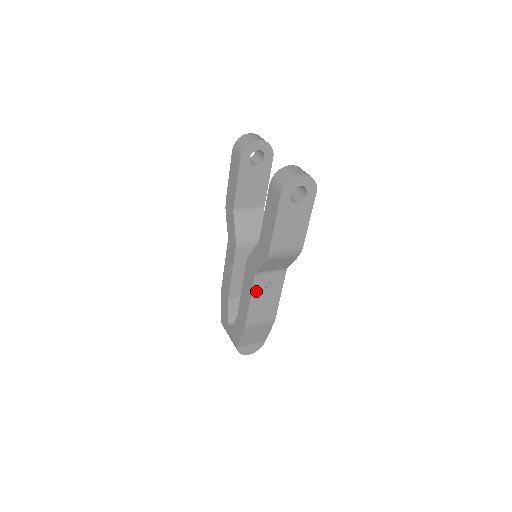
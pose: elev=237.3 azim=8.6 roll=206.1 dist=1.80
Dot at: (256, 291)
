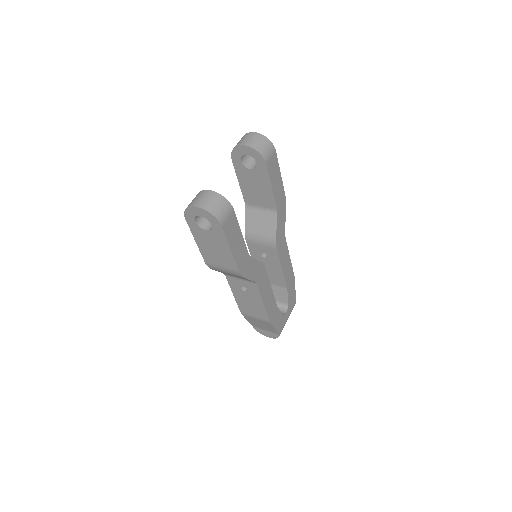
Dot at: (235, 289)
